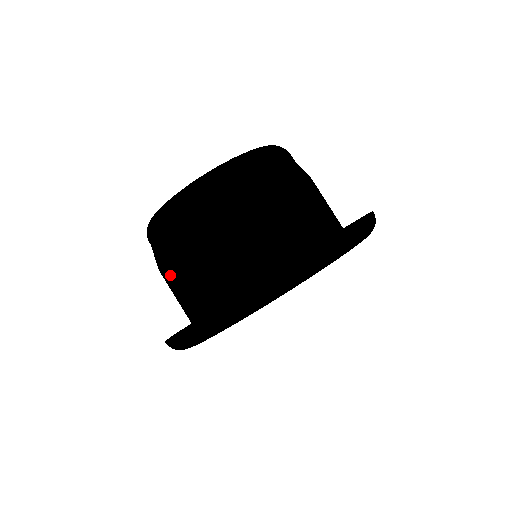
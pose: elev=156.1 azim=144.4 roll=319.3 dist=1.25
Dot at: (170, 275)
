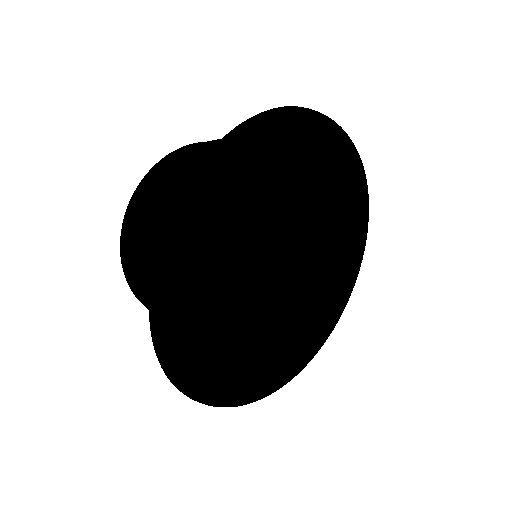
Dot at: (154, 244)
